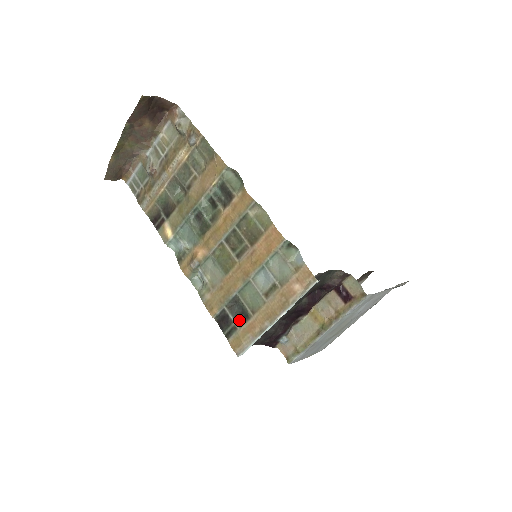
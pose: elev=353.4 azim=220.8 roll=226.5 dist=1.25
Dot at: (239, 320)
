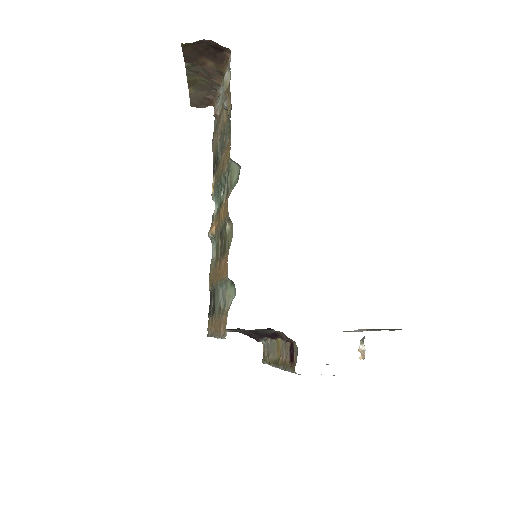
Dot at: (212, 310)
